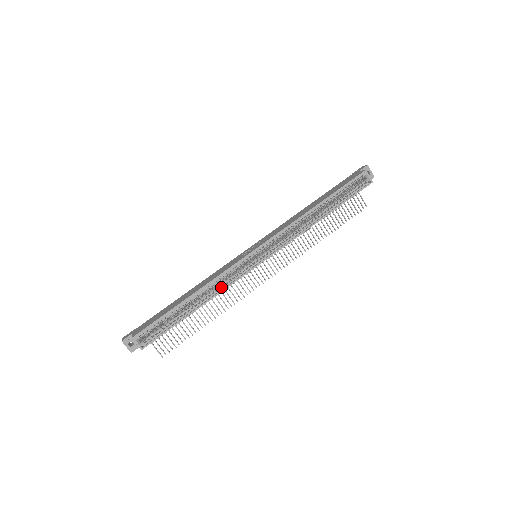
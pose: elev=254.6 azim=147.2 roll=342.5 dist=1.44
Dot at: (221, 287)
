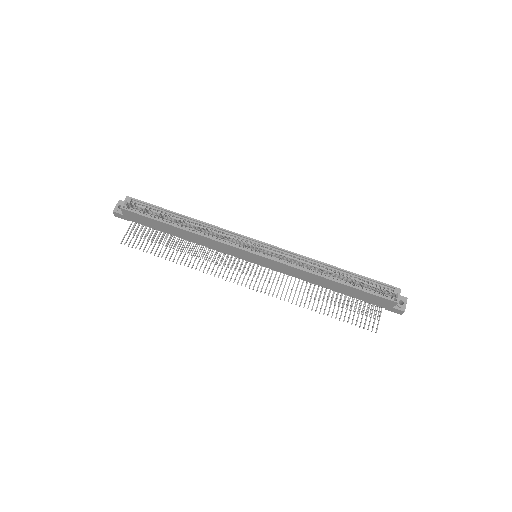
Dot at: (211, 236)
